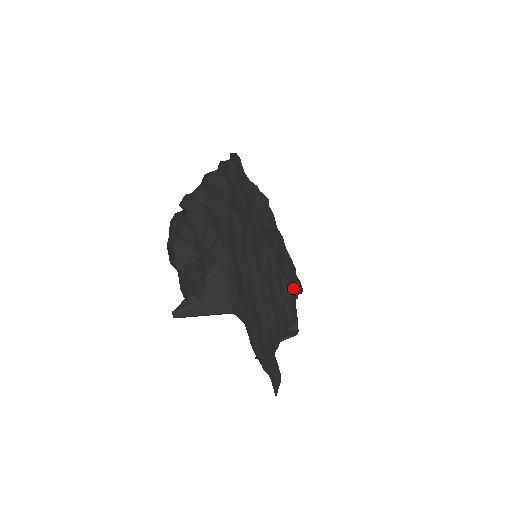
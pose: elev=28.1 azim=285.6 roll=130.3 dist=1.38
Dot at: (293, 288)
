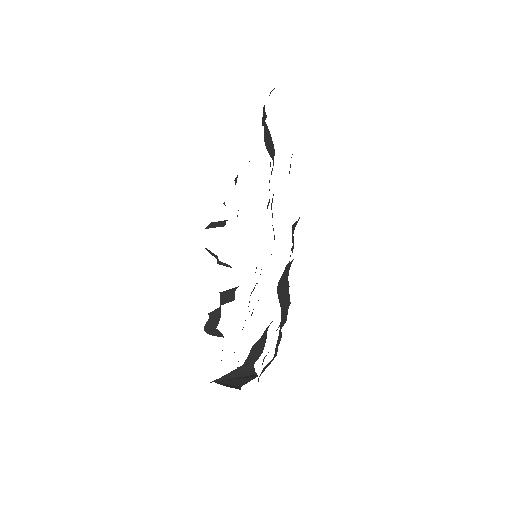
Dot at: occluded
